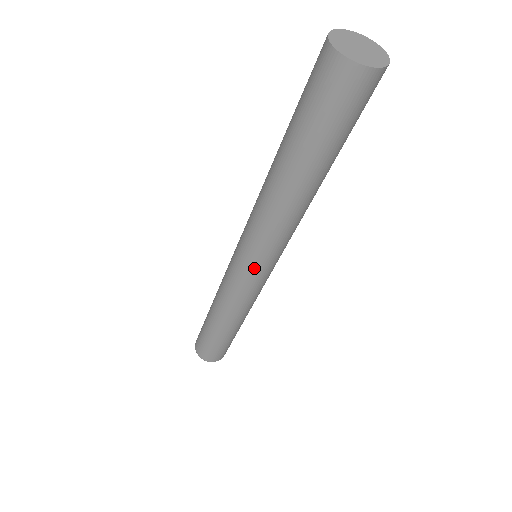
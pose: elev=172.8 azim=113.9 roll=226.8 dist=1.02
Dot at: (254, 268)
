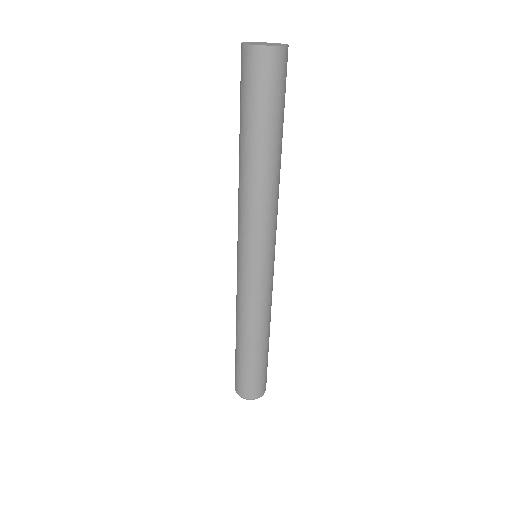
Dot at: (244, 257)
